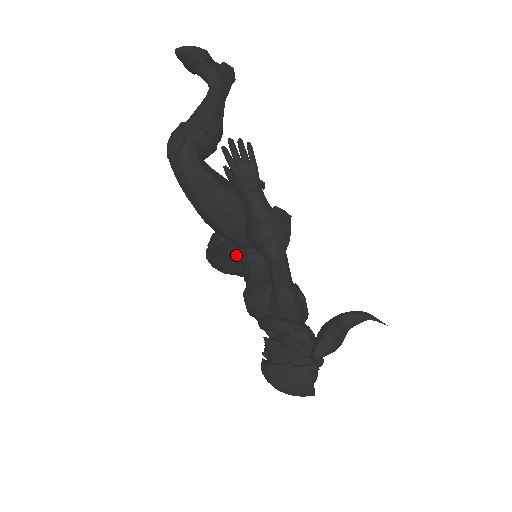
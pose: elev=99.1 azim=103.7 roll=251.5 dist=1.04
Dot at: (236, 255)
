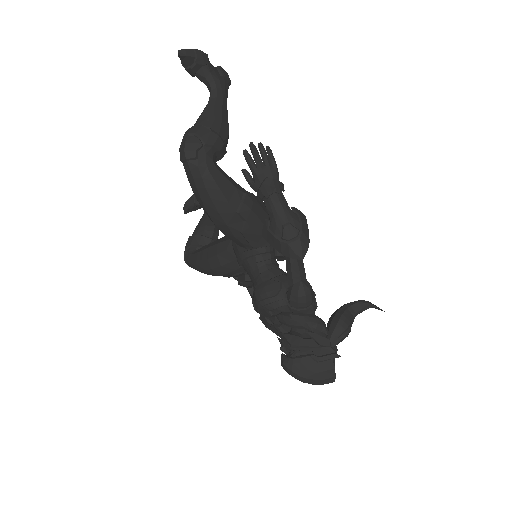
Dot at: (240, 256)
